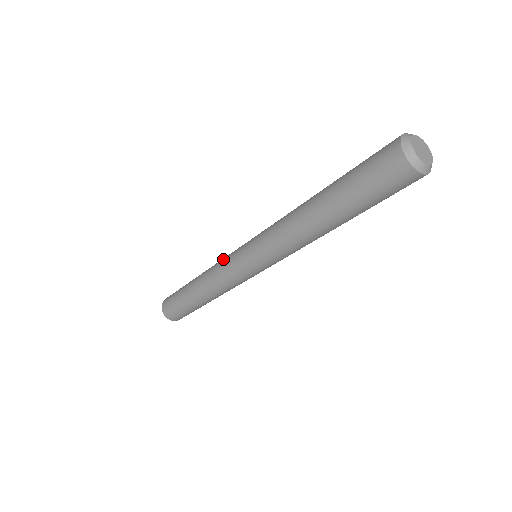
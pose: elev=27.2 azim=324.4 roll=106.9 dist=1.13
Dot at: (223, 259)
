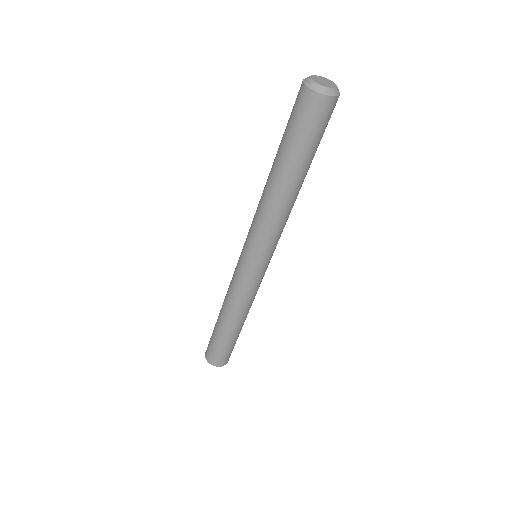
Dot at: (232, 281)
